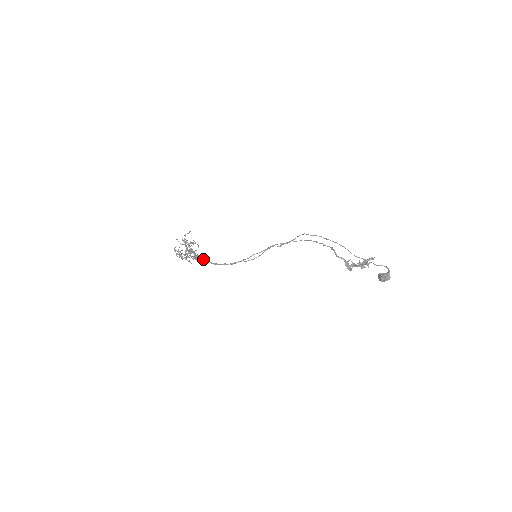
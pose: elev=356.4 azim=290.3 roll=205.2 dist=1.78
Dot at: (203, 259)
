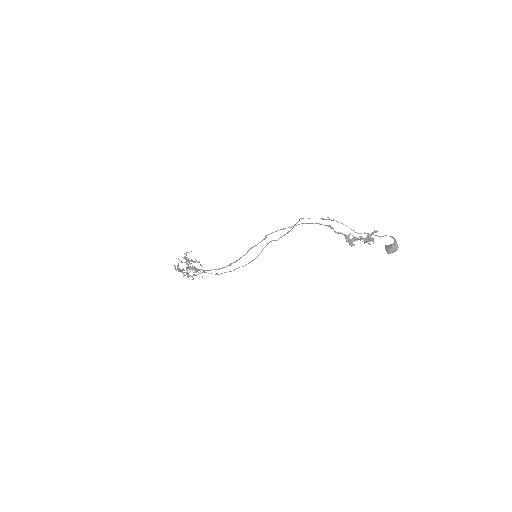
Dot at: (204, 272)
